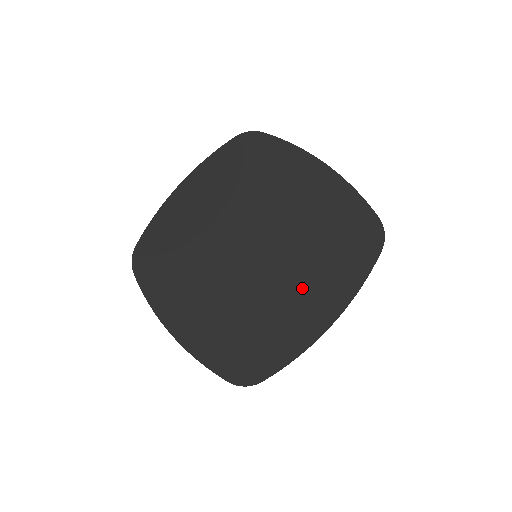
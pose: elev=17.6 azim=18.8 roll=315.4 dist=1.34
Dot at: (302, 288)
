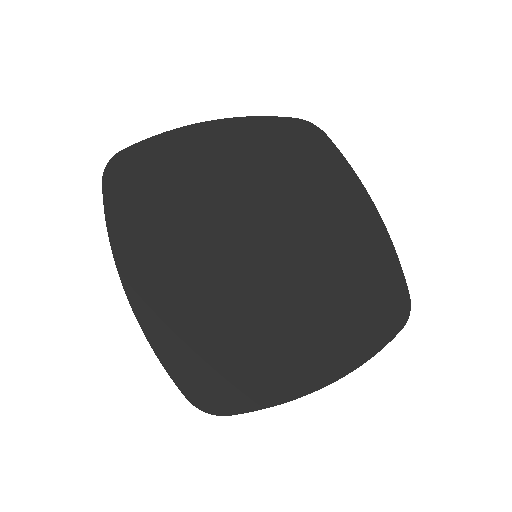
Dot at: (316, 324)
